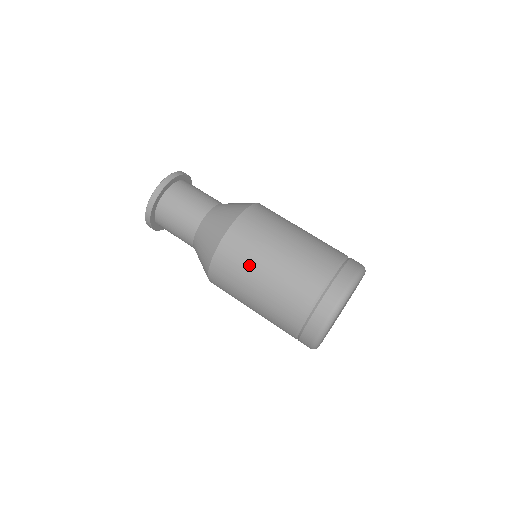
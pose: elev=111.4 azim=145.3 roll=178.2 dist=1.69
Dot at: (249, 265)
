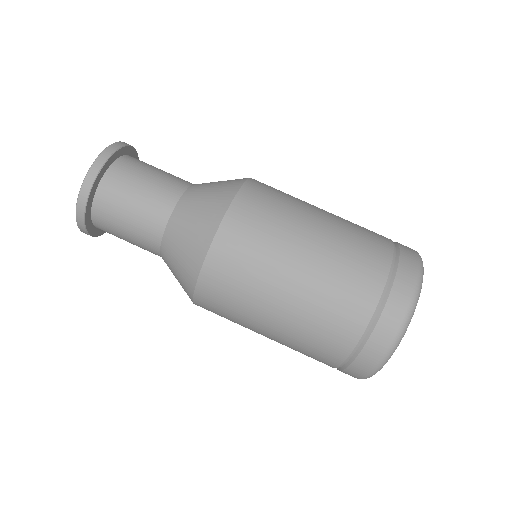
Dot at: (284, 228)
